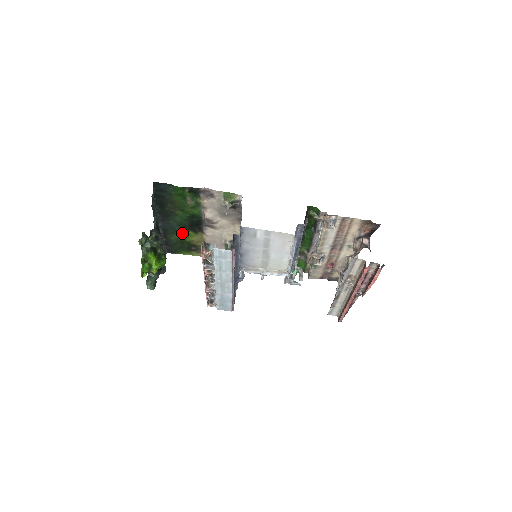
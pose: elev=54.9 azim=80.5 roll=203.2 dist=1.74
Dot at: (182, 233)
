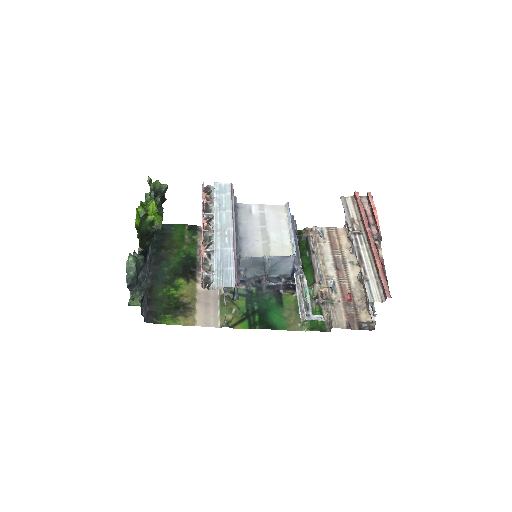
Dot at: (172, 285)
